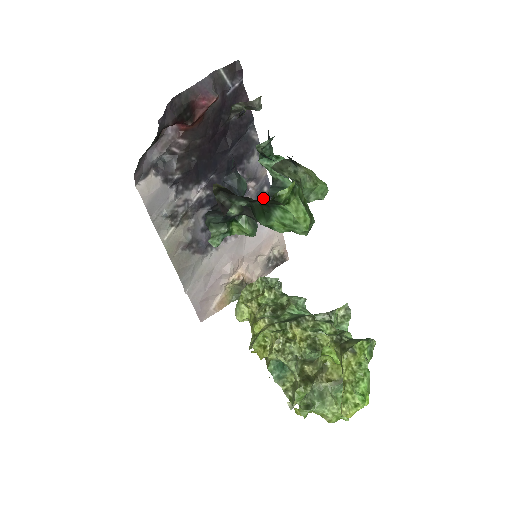
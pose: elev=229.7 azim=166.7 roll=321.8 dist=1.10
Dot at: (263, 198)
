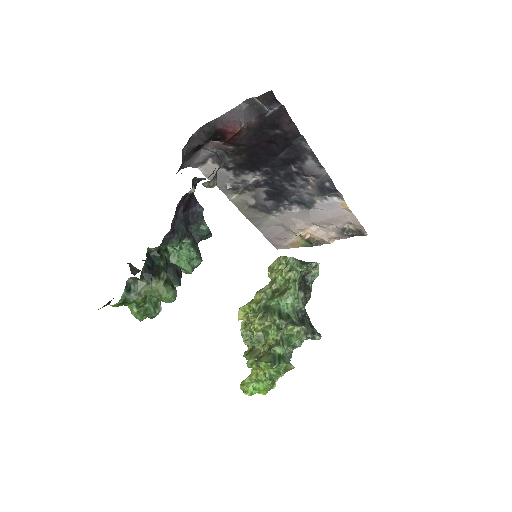
Dot at: (326, 190)
